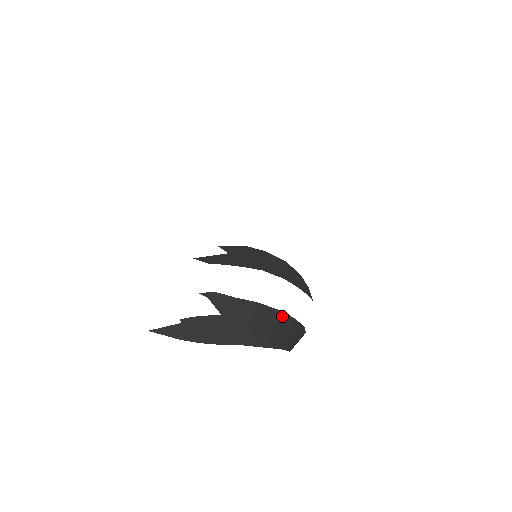
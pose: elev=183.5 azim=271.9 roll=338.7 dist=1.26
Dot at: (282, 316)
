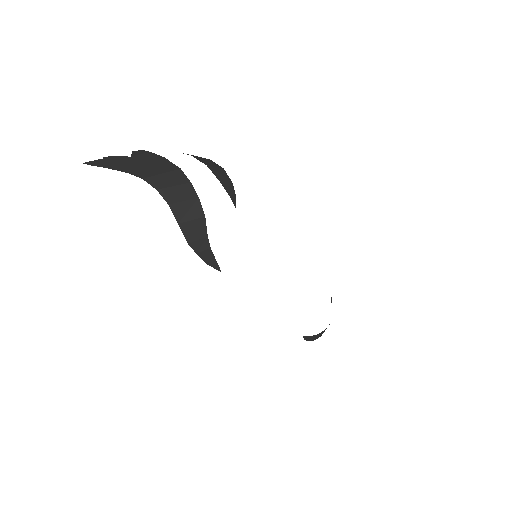
Dot at: (177, 171)
